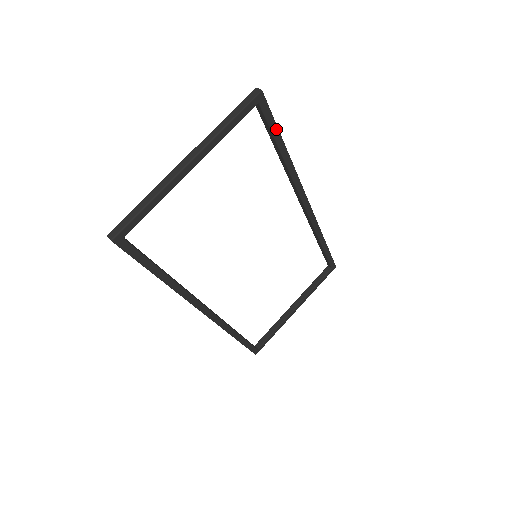
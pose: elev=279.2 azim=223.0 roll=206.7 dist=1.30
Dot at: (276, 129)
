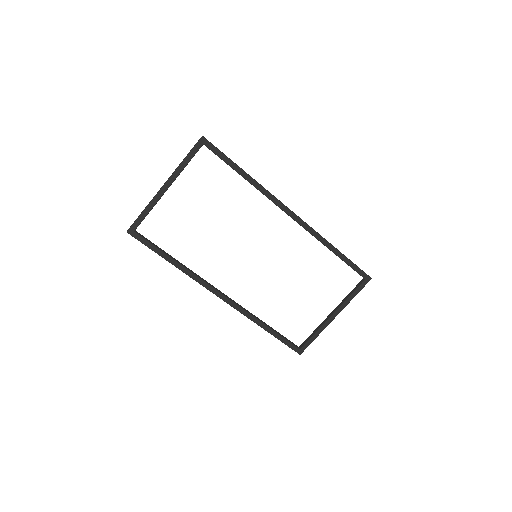
Dot at: (227, 159)
